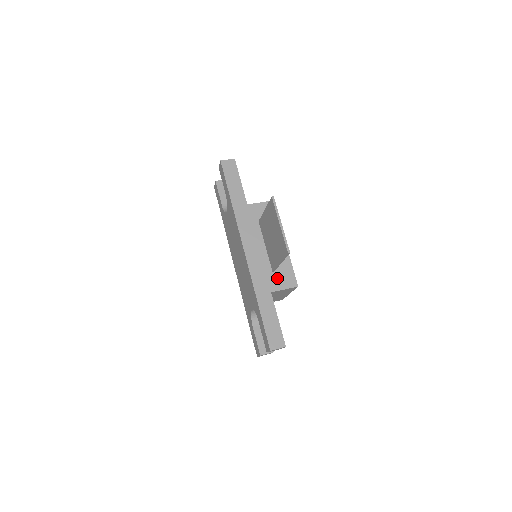
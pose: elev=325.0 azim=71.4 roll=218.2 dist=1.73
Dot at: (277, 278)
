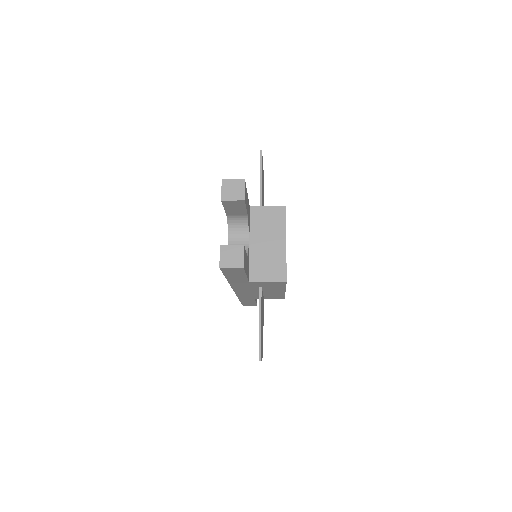
Dot at: occluded
